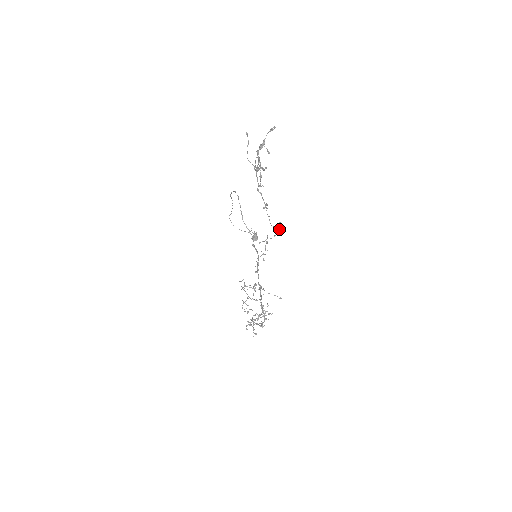
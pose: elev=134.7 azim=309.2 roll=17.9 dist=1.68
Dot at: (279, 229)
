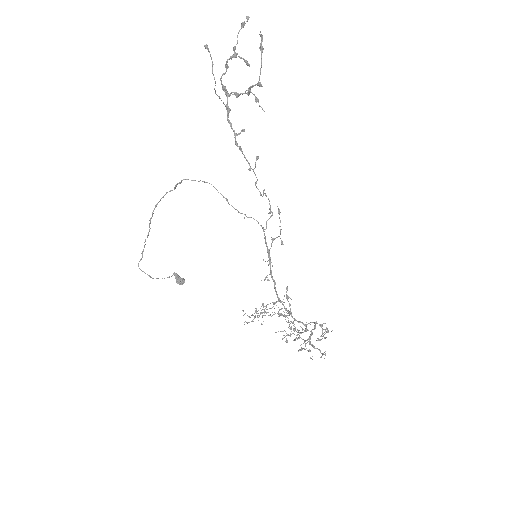
Dot at: (268, 198)
